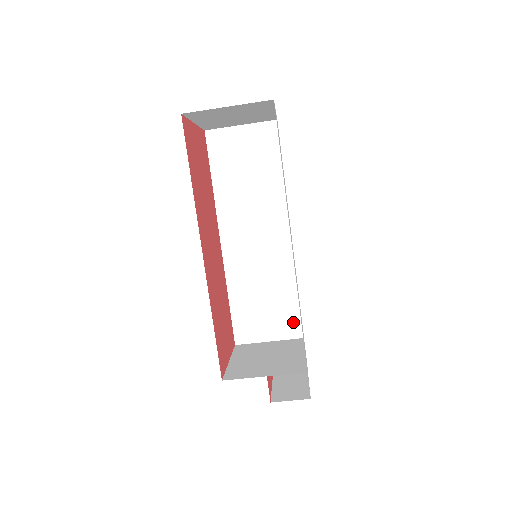
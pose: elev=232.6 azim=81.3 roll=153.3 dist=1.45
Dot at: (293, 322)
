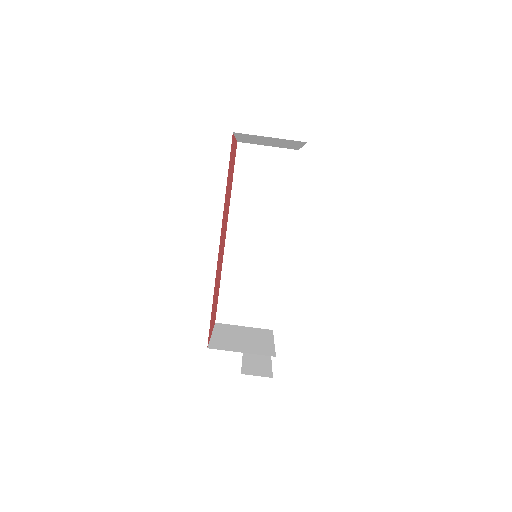
Dot at: (268, 315)
